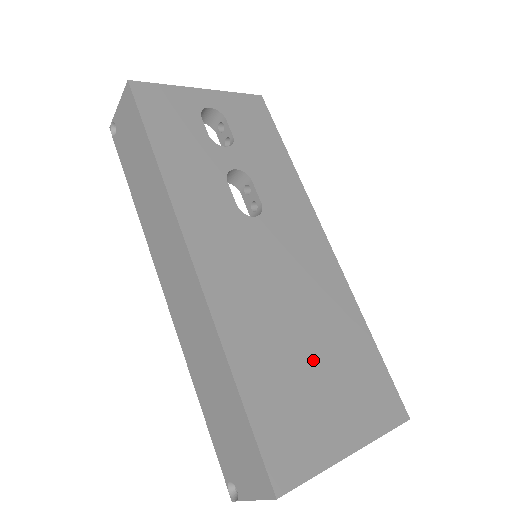
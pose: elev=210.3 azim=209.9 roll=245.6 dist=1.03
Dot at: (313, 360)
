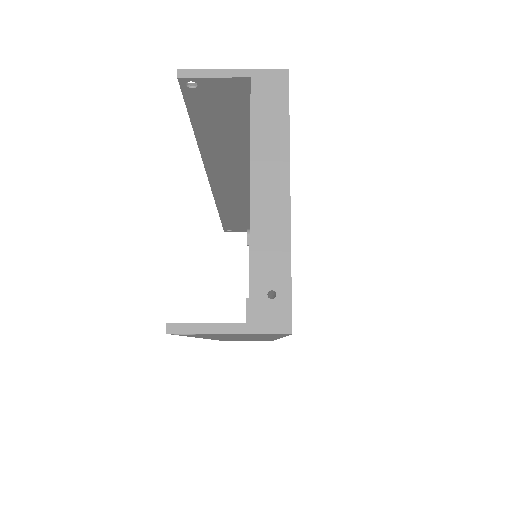
Dot at: occluded
